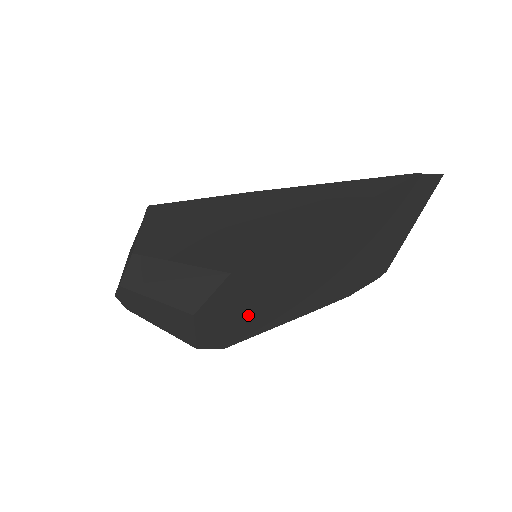
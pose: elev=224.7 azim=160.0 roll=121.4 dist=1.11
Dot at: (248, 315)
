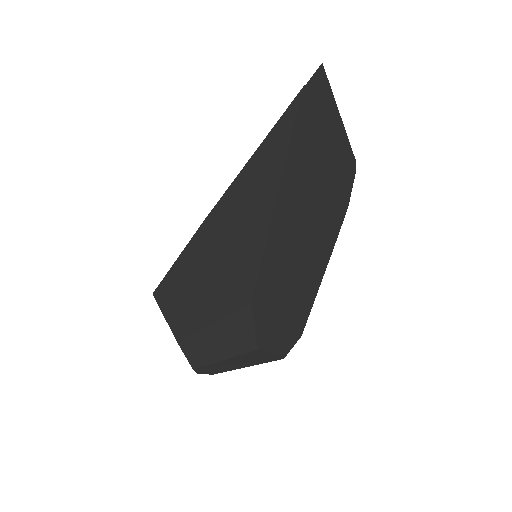
Dot at: (293, 304)
